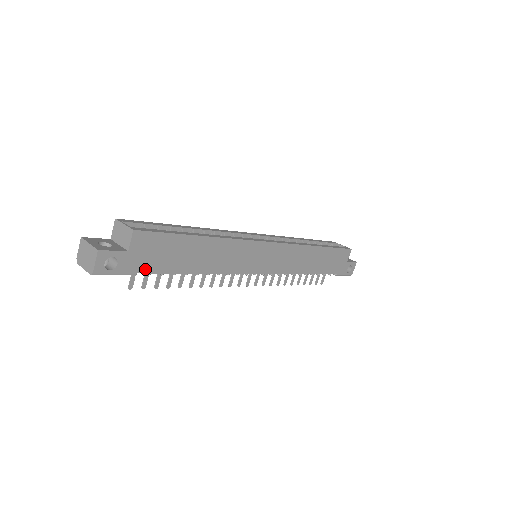
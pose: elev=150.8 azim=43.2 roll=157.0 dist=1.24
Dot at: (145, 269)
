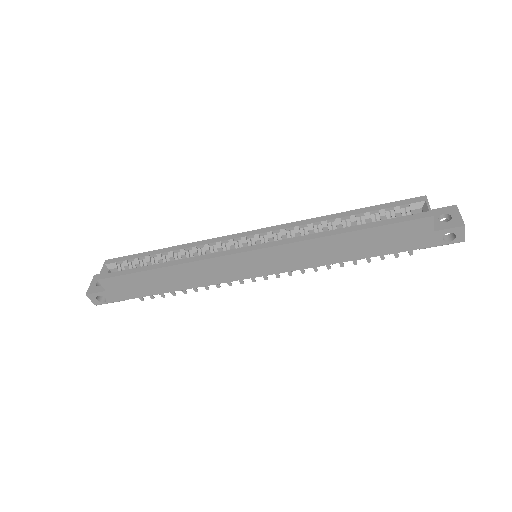
Dot at: (129, 297)
